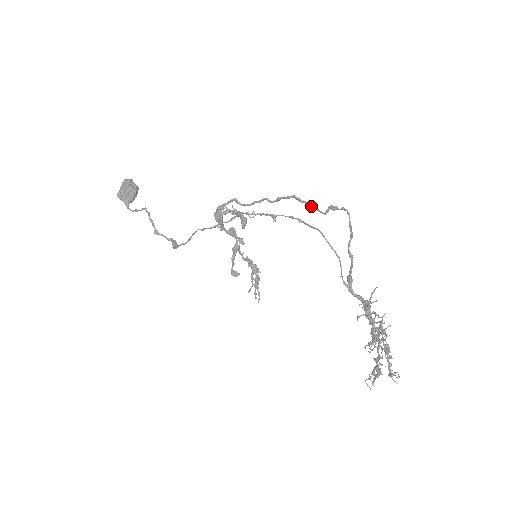
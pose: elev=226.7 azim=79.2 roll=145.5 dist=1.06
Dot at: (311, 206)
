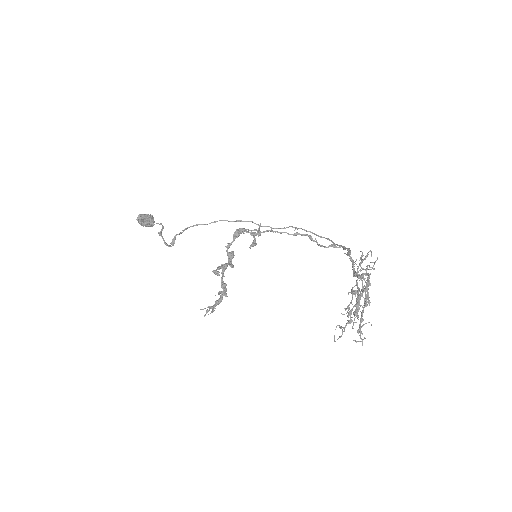
Dot at: occluded
